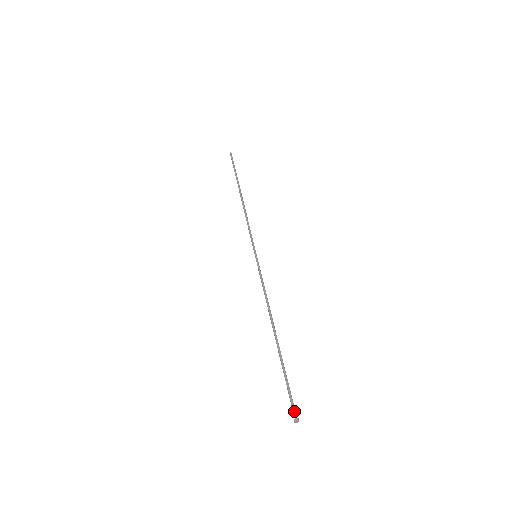
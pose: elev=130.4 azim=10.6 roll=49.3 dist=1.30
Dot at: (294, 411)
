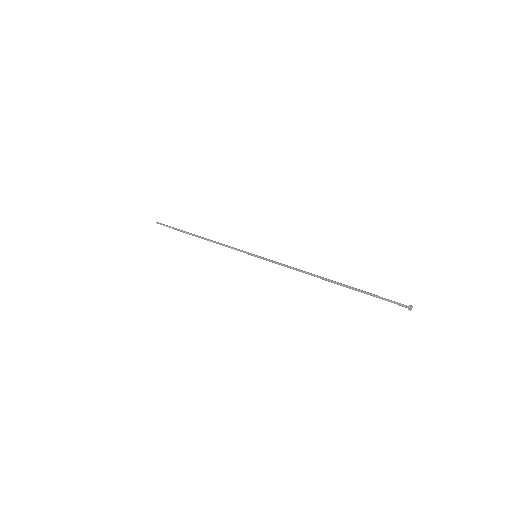
Dot at: (403, 304)
